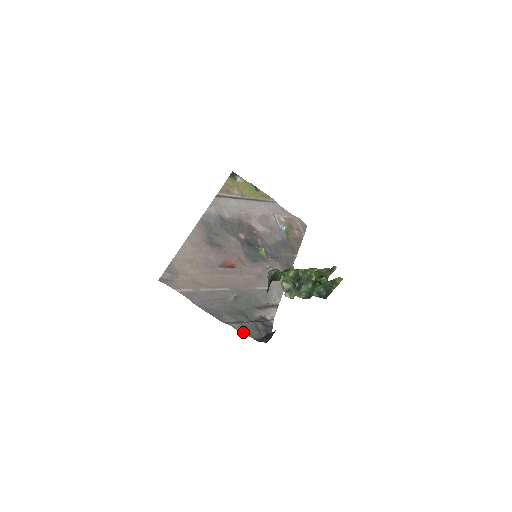
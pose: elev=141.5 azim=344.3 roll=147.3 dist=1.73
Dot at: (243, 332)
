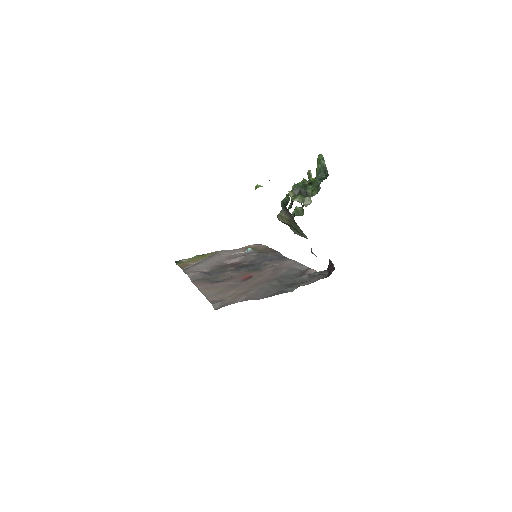
Dot at: occluded
